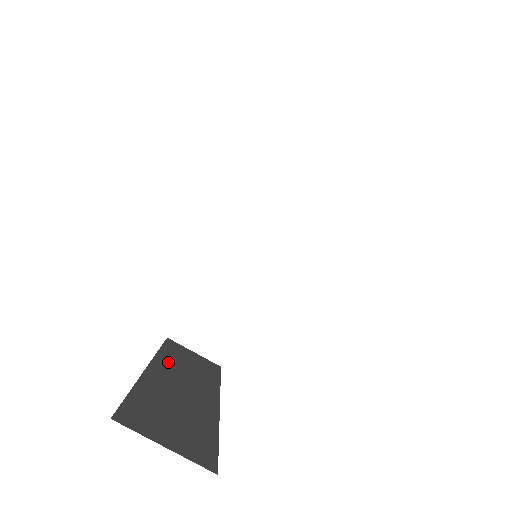
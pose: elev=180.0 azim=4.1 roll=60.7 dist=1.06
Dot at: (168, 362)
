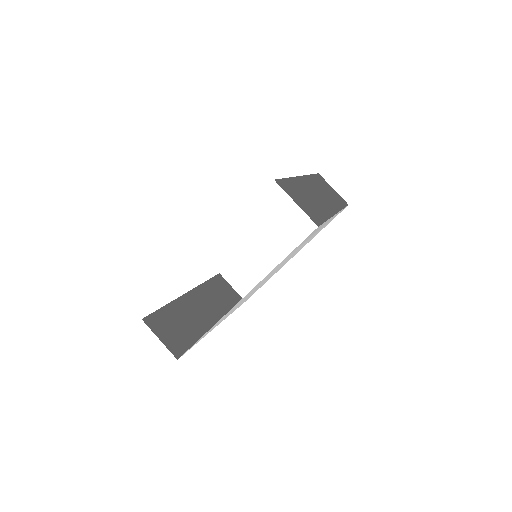
Dot at: (203, 292)
